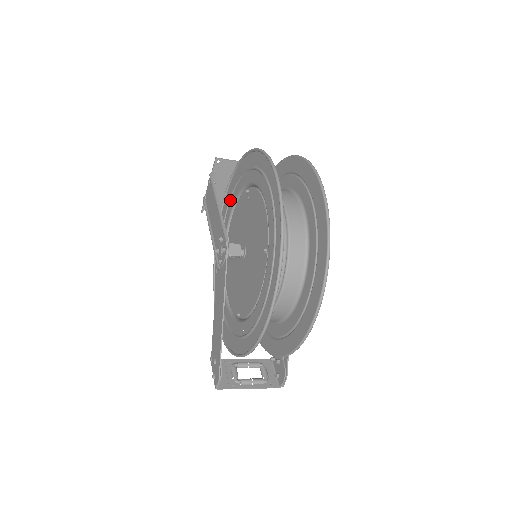
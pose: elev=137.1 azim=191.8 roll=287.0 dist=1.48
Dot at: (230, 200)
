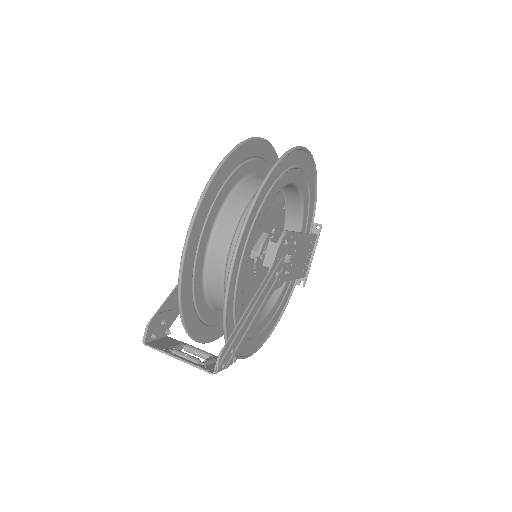
Dot at: occluded
